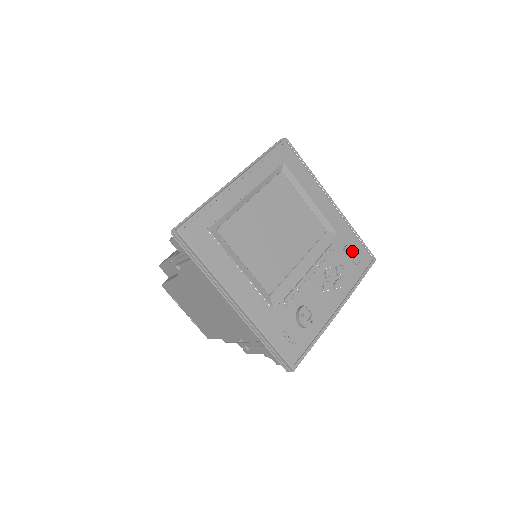
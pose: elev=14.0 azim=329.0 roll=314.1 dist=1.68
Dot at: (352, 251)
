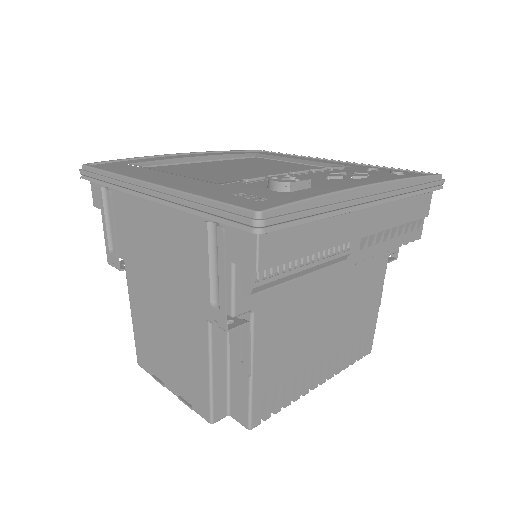
Dot at: (385, 171)
